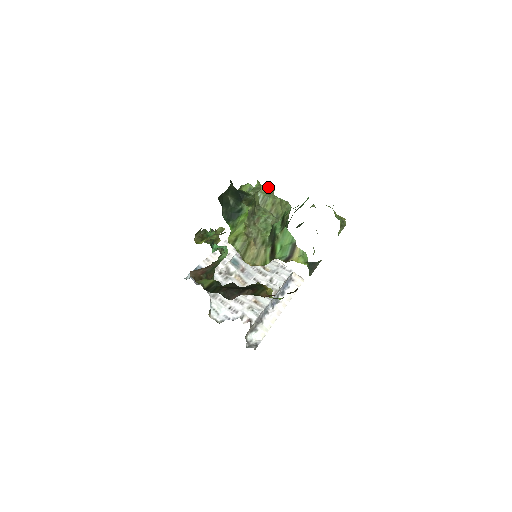
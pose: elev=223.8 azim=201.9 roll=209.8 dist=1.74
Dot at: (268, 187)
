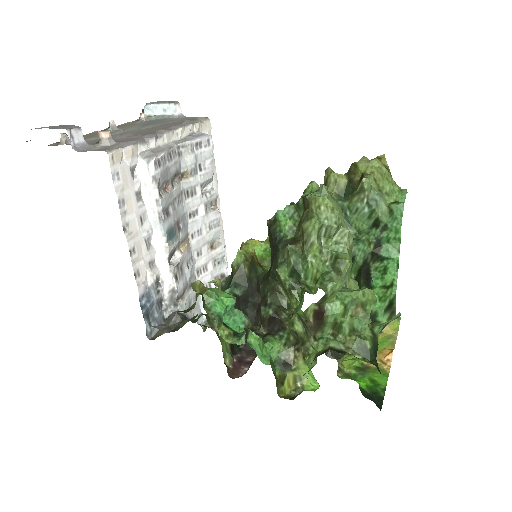
Dot at: (336, 231)
